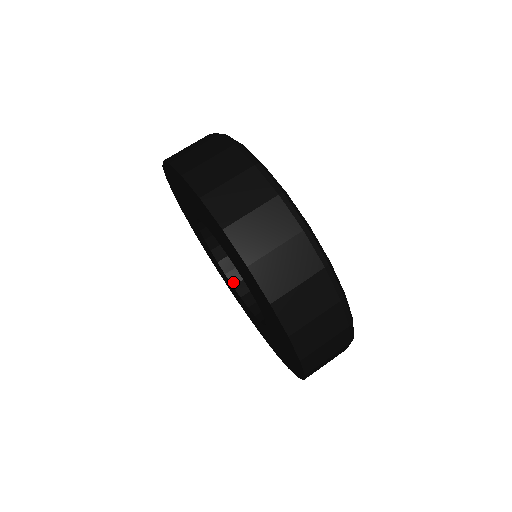
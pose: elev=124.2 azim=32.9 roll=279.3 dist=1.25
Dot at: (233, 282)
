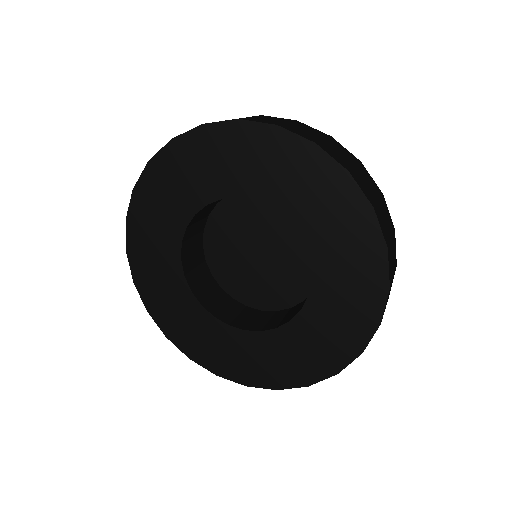
Dot at: (226, 322)
